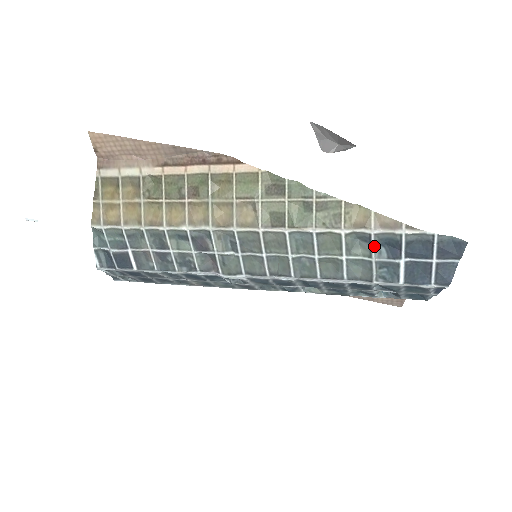
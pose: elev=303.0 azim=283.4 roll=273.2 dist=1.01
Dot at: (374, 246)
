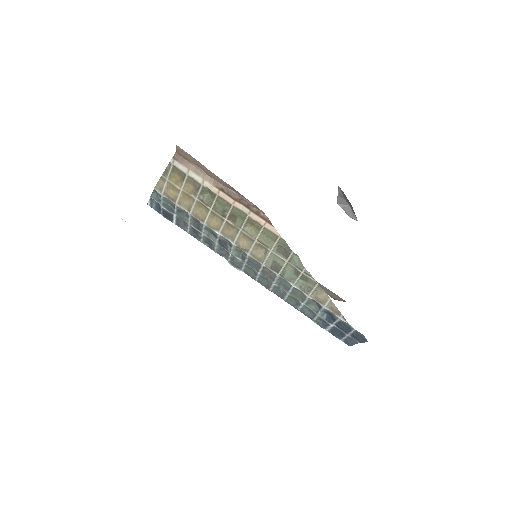
Dot at: (321, 311)
